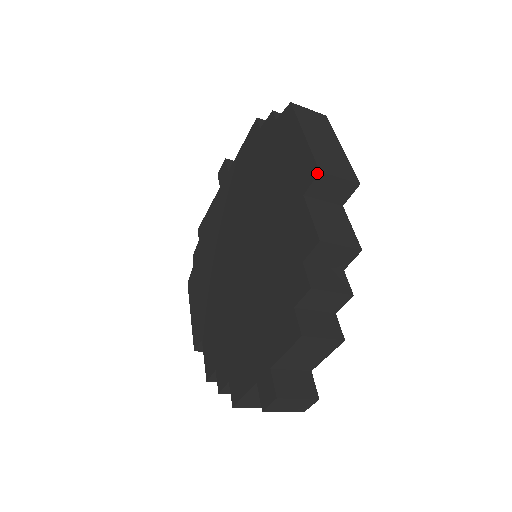
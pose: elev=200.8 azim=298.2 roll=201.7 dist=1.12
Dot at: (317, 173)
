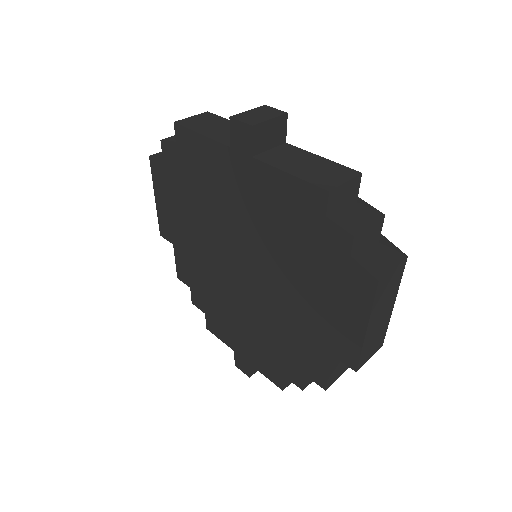
Dot at: (354, 370)
